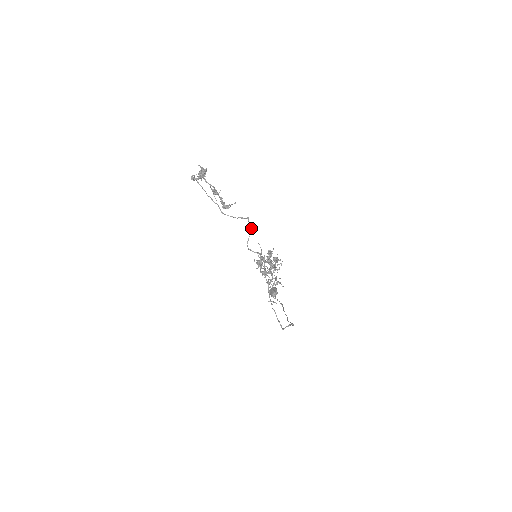
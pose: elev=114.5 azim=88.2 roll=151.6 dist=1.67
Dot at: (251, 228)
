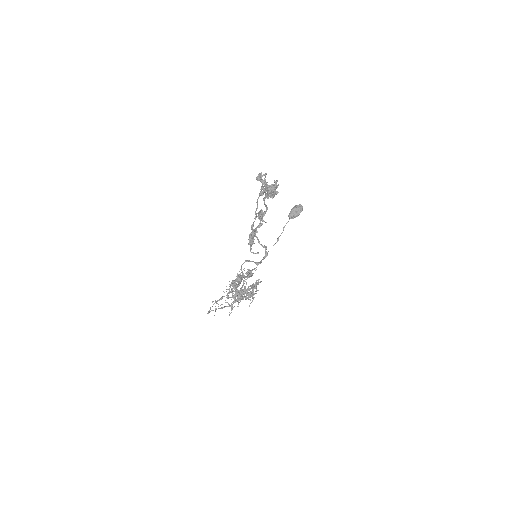
Dot at: (261, 260)
